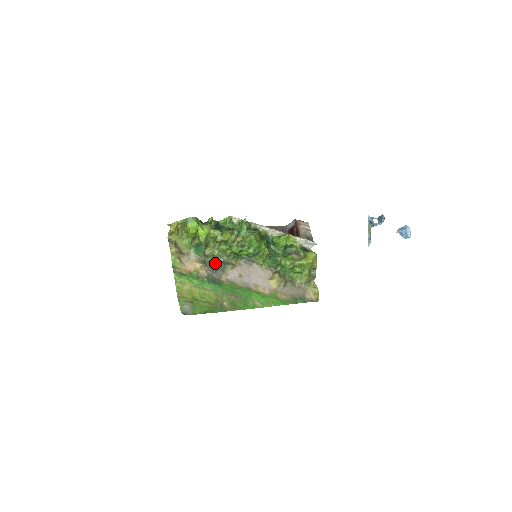
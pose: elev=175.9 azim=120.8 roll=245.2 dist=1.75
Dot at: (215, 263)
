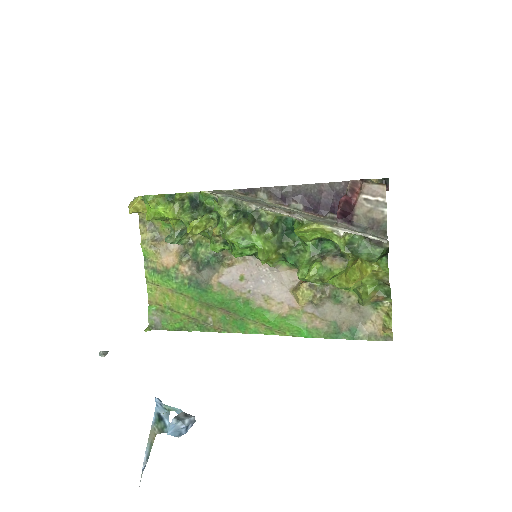
Dot at: (201, 257)
